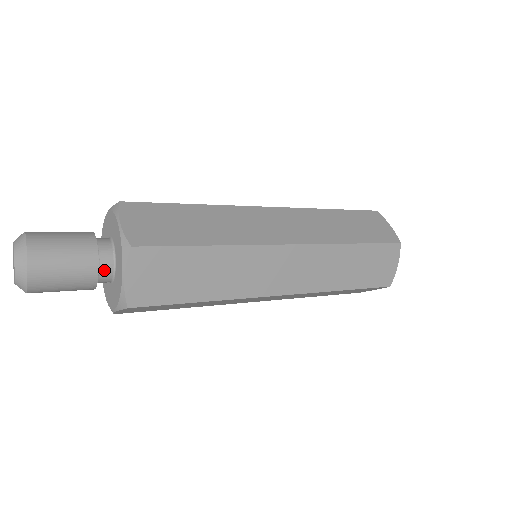
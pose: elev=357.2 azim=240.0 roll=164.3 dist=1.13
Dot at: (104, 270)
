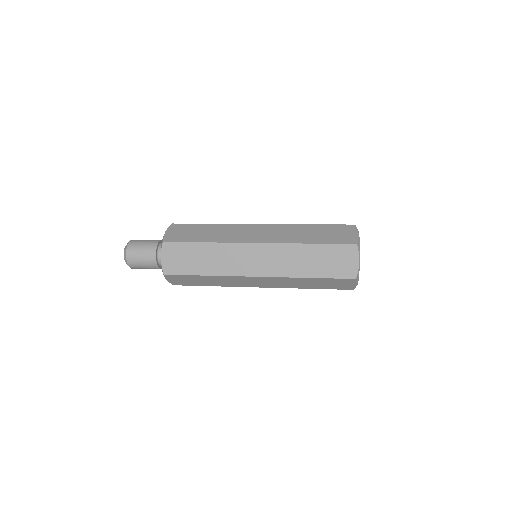
Dot at: occluded
